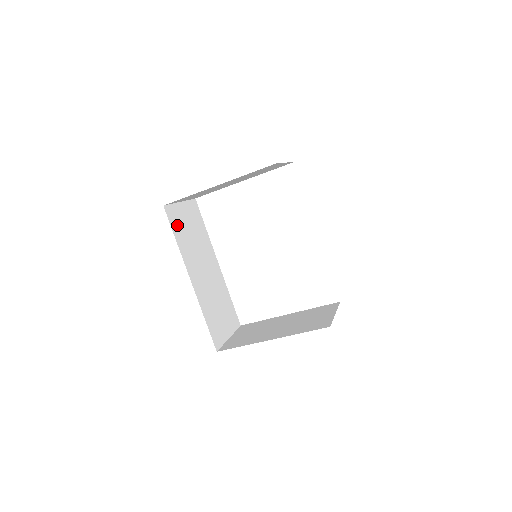
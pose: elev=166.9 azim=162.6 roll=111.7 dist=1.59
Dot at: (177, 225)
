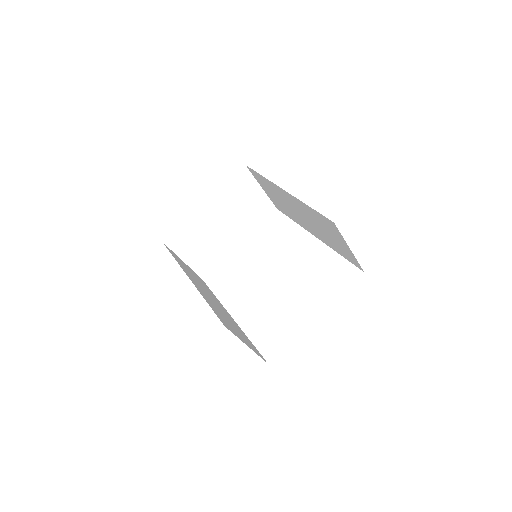
Dot at: (177, 258)
